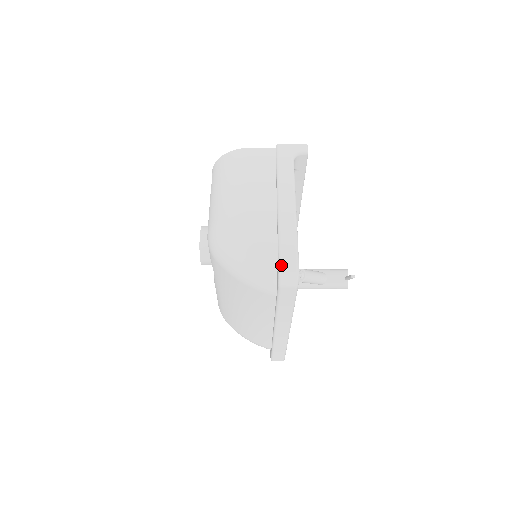
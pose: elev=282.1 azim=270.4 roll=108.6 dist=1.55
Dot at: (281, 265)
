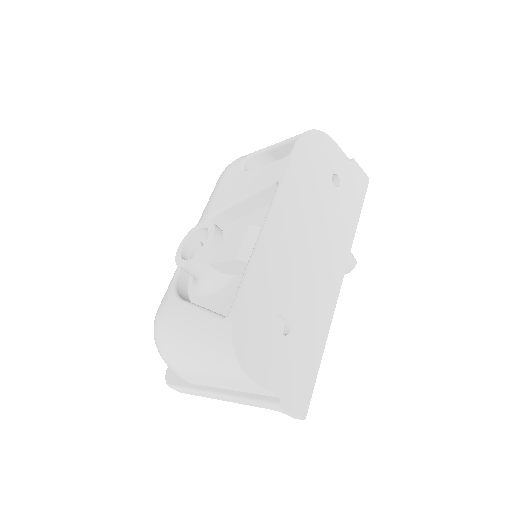
Dot at: occluded
